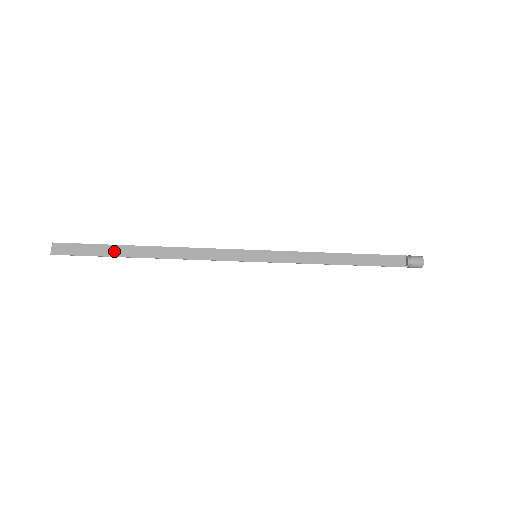
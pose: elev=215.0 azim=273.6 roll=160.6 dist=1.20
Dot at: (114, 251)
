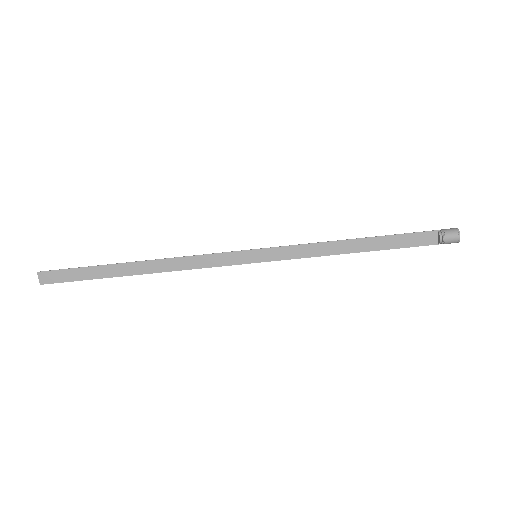
Dot at: (102, 272)
